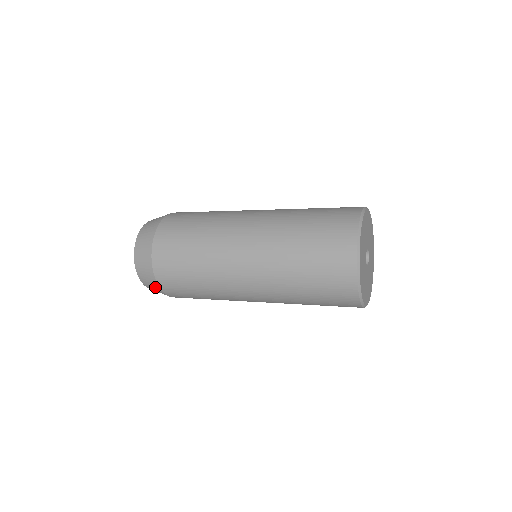
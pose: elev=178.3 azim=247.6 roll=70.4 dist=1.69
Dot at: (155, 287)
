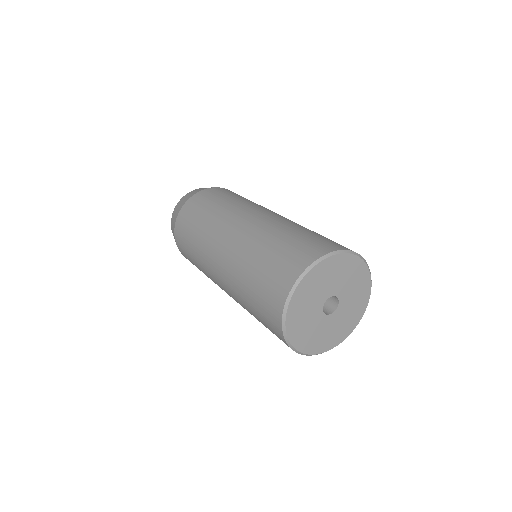
Dot at: occluded
